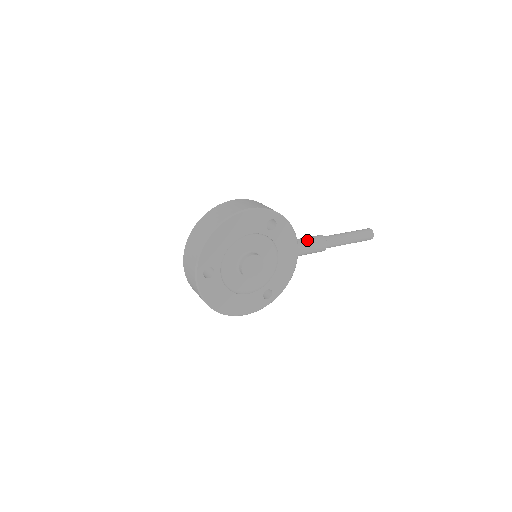
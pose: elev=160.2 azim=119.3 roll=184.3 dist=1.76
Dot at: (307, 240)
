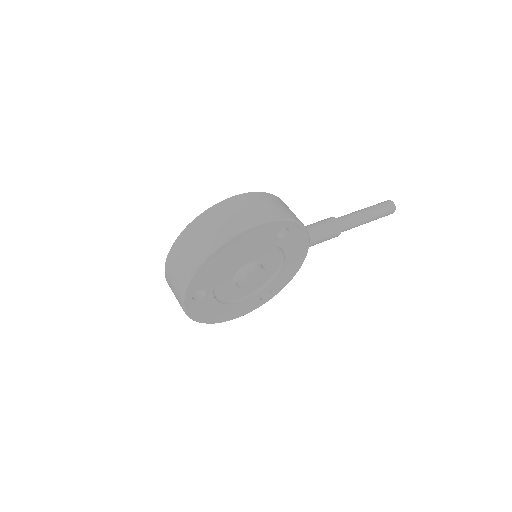
Dot at: (319, 230)
